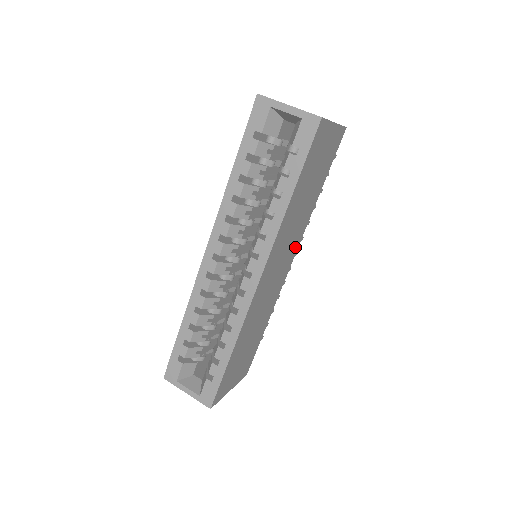
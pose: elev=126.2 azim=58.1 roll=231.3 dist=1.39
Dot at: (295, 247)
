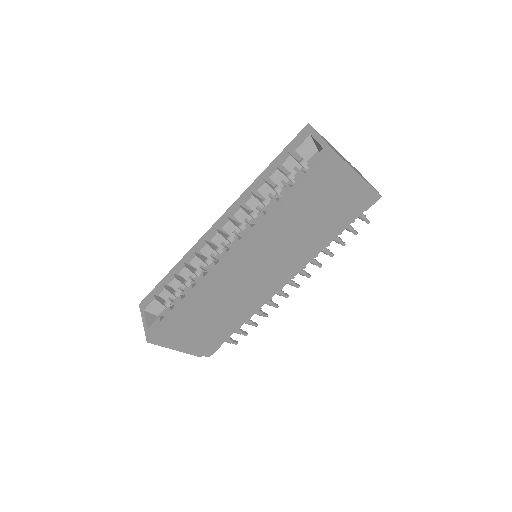
Dot at: (288, 267)
